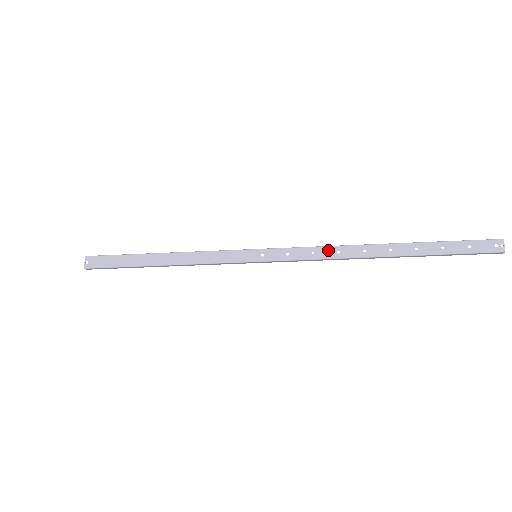
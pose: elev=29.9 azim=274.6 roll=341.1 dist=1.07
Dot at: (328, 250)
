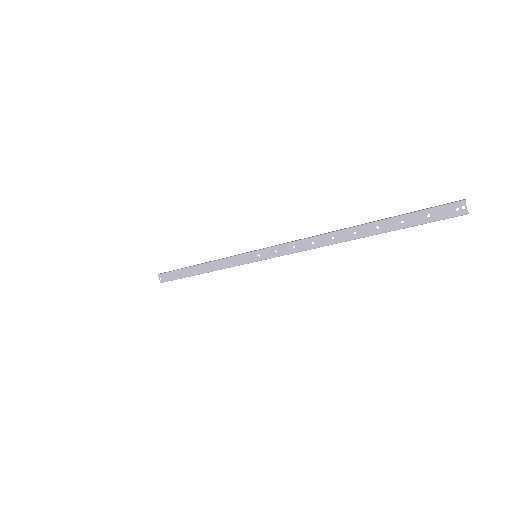
Dot at: (304, 243)
